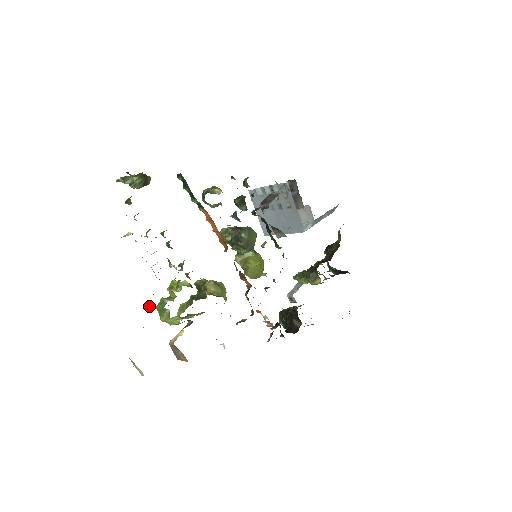
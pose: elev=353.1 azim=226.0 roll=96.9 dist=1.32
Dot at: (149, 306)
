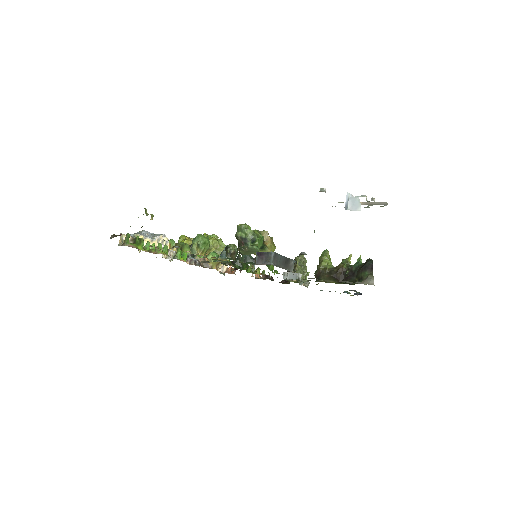
Dot at: occluded
